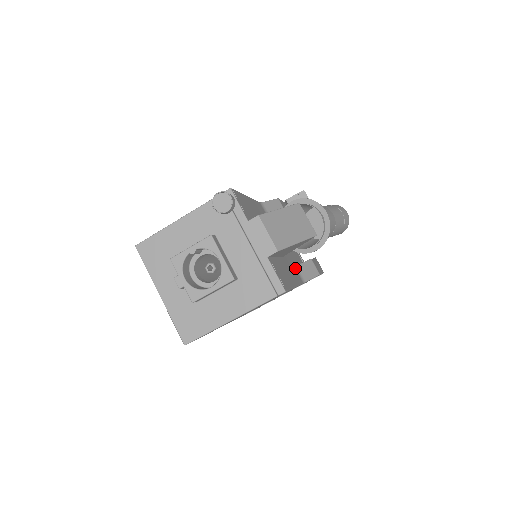
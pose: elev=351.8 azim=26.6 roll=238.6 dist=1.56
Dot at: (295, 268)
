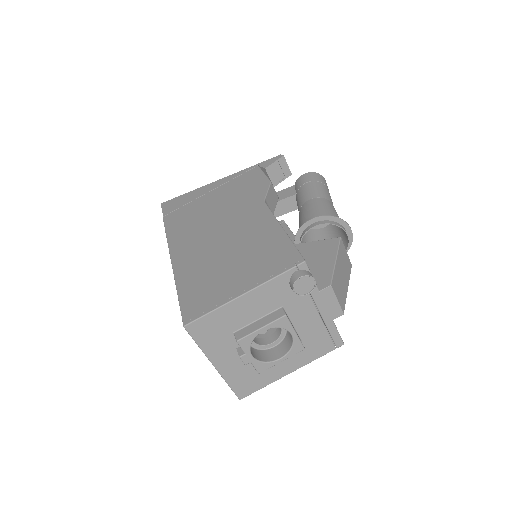
Dot at: occluded
